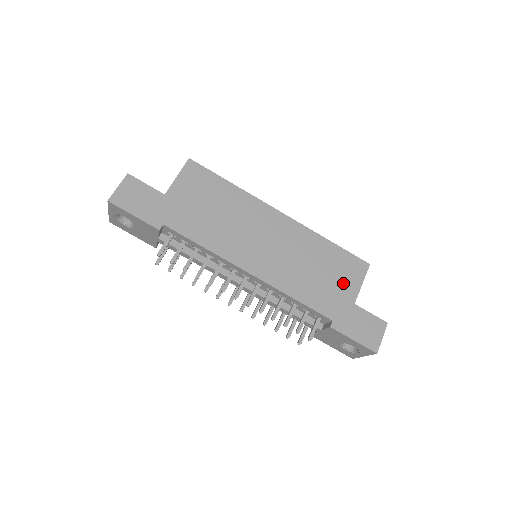
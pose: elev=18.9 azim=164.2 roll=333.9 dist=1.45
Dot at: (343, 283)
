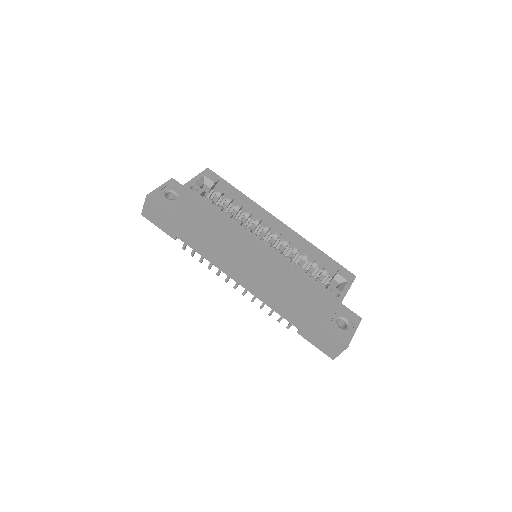
Dot at: (311, 309)
